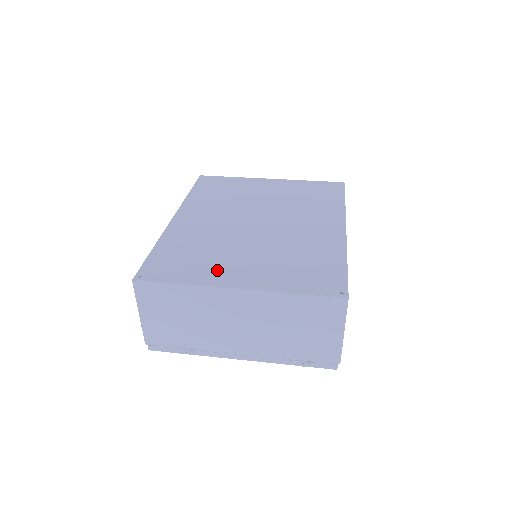
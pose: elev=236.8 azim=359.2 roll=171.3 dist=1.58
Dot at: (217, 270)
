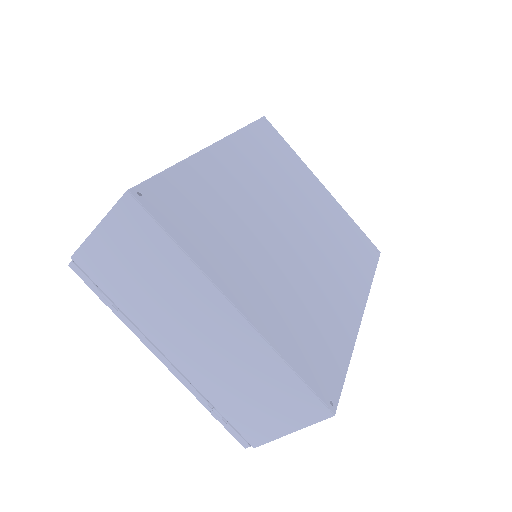
Dot at: (227, 261)
